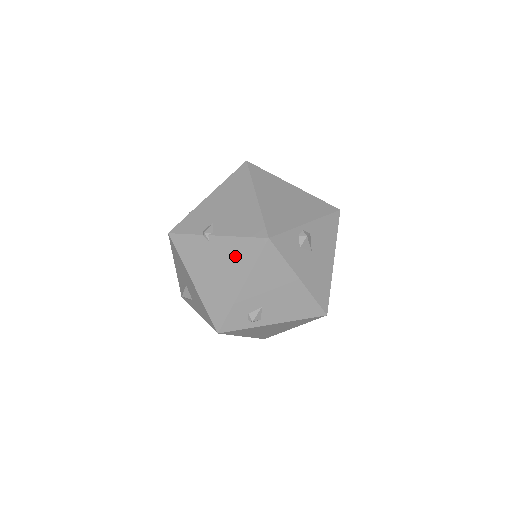
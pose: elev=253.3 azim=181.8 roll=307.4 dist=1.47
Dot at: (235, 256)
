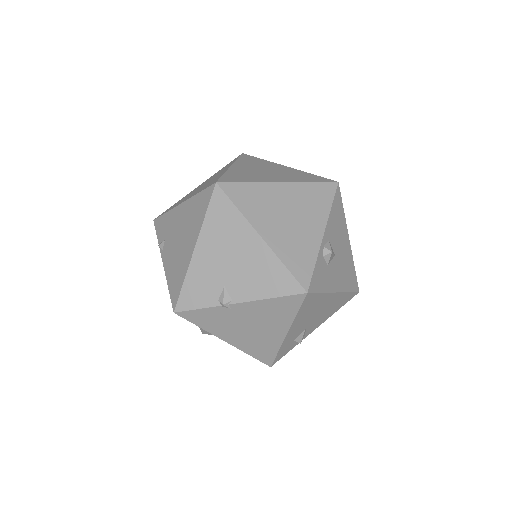
Dot at: (270, 314)
